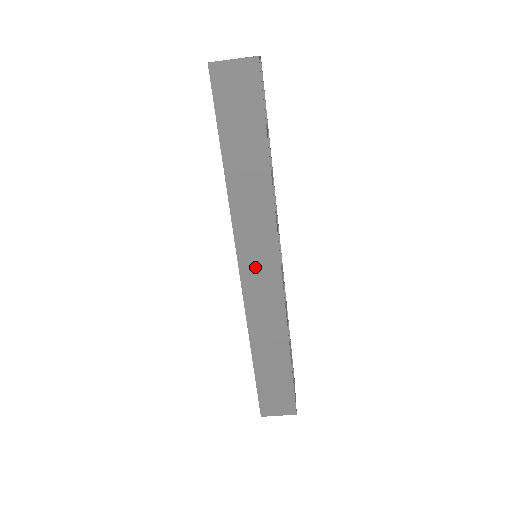
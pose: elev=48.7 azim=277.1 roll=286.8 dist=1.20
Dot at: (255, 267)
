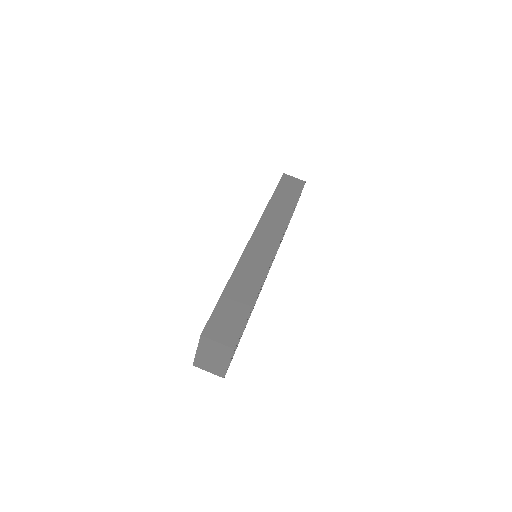
Dot at: (262, 239)
